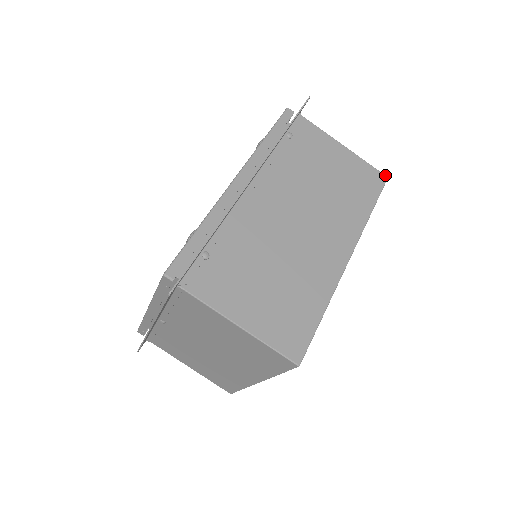
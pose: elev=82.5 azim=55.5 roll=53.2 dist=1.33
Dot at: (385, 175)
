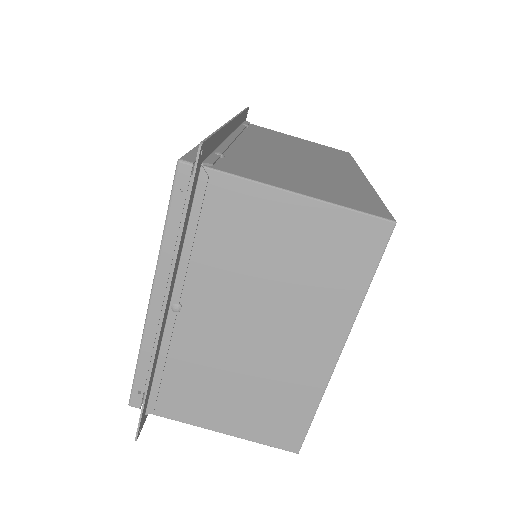
Dot at: (346, 152)
